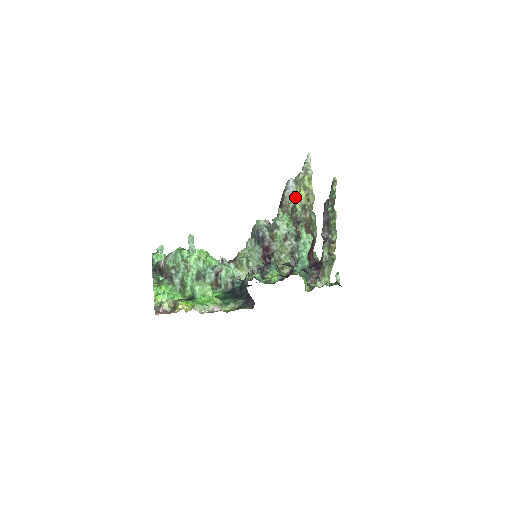
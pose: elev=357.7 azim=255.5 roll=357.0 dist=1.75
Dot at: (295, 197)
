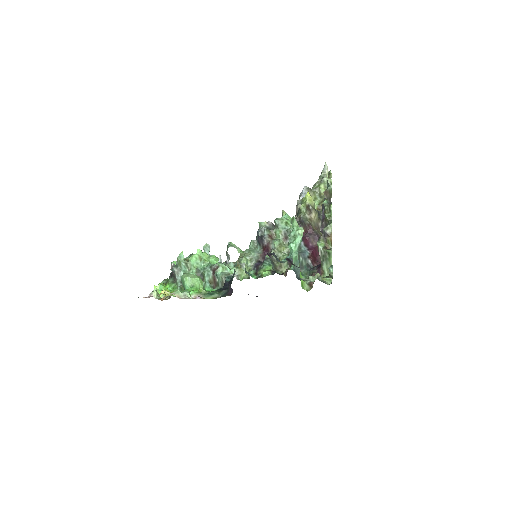
Dot at: (301, 200)
